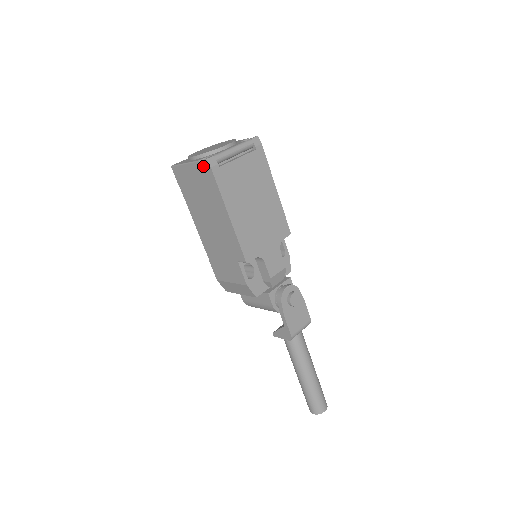
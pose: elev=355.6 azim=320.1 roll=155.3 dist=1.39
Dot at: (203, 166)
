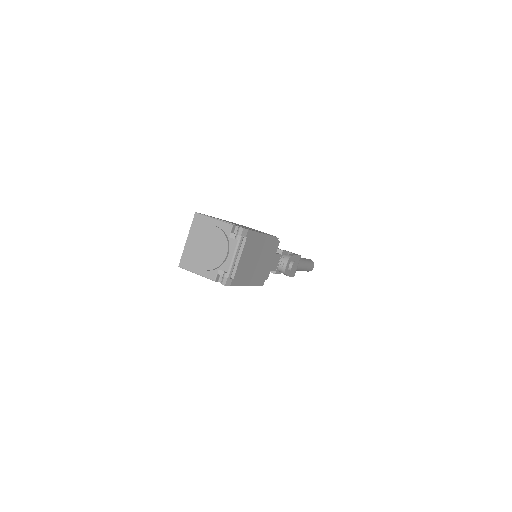
Dot at: (218, 279)
